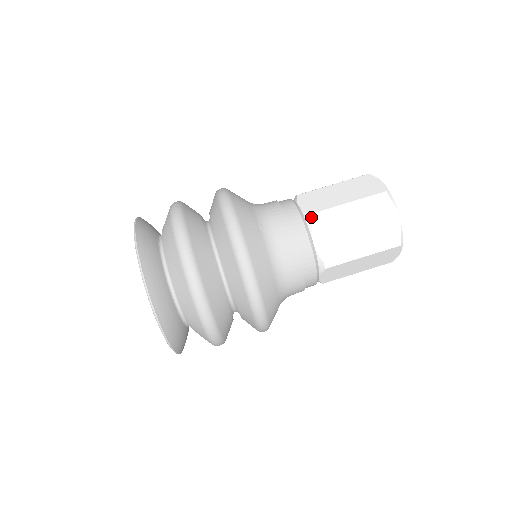
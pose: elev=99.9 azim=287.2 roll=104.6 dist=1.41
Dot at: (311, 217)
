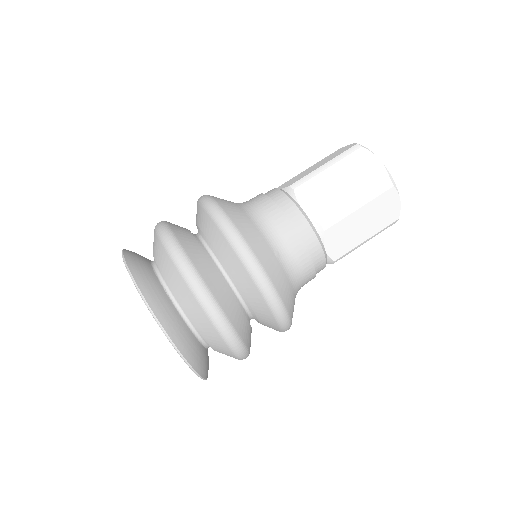
Dot at: (322, 227)
